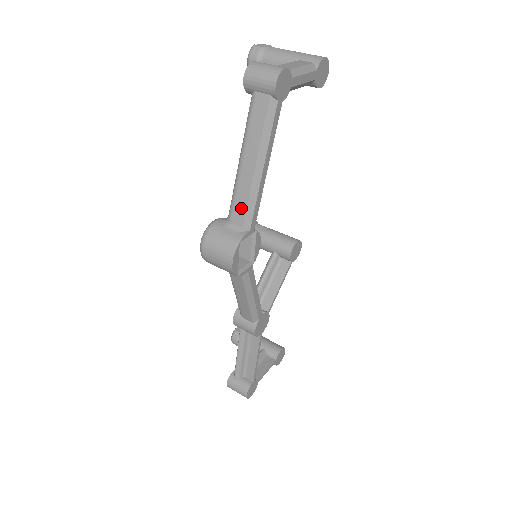
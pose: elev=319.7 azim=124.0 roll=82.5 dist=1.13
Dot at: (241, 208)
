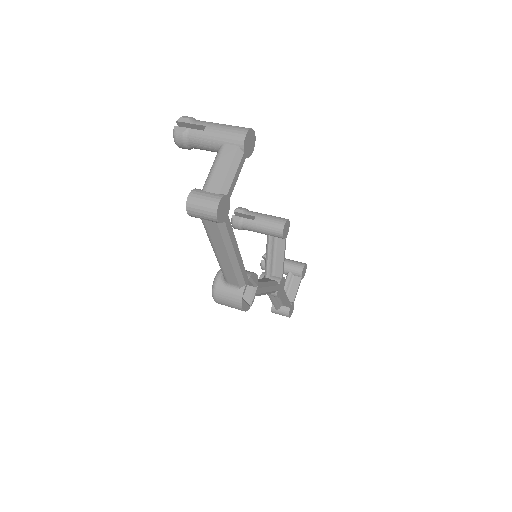
Dot at: (232, 277)
